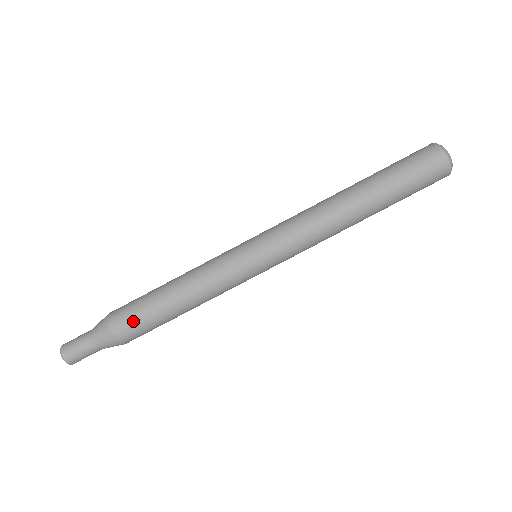
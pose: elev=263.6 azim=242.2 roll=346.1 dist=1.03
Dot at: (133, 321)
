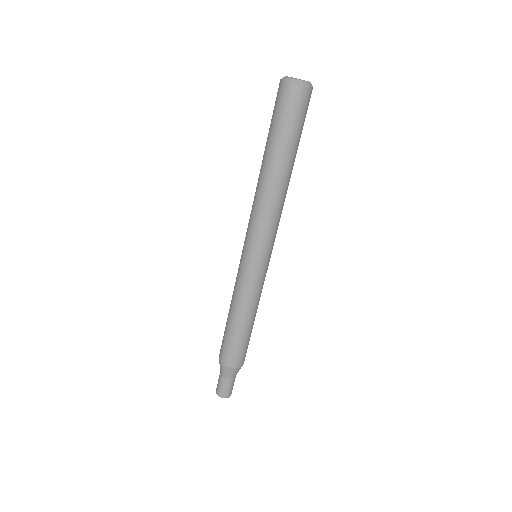
Dot at: (242, 353)
